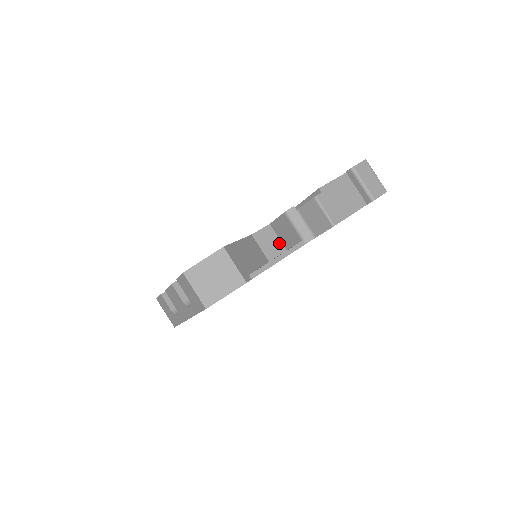
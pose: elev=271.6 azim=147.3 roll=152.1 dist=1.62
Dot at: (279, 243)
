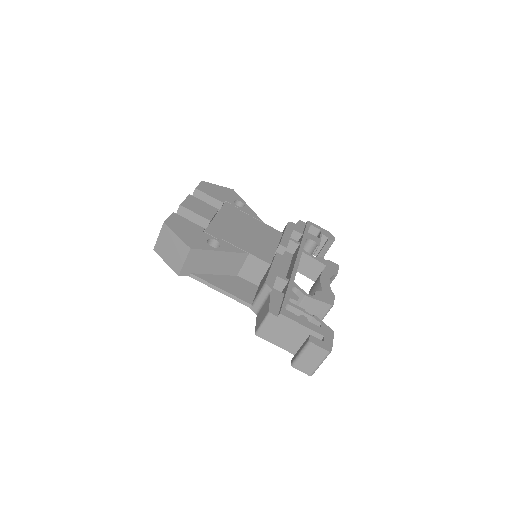
Dot at: (260, 278)
